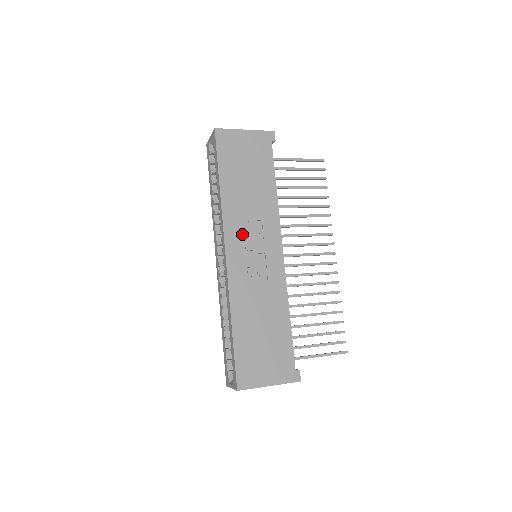
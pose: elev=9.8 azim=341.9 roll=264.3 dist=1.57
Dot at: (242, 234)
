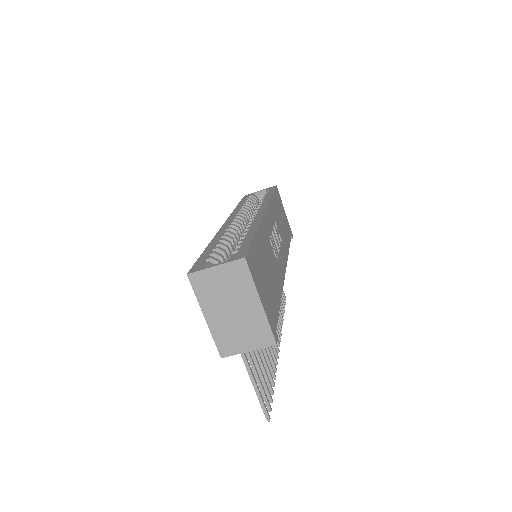
Dot at: occluded
